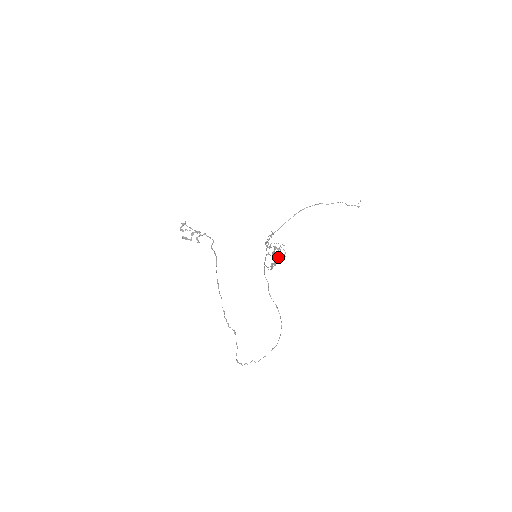
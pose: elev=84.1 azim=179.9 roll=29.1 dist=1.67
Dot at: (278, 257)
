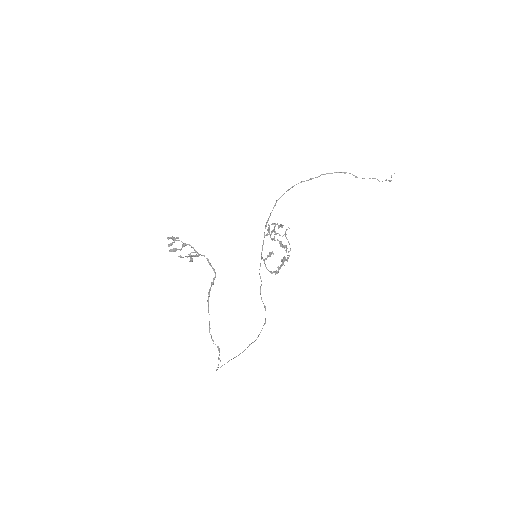
Dot at: (282, 259)
